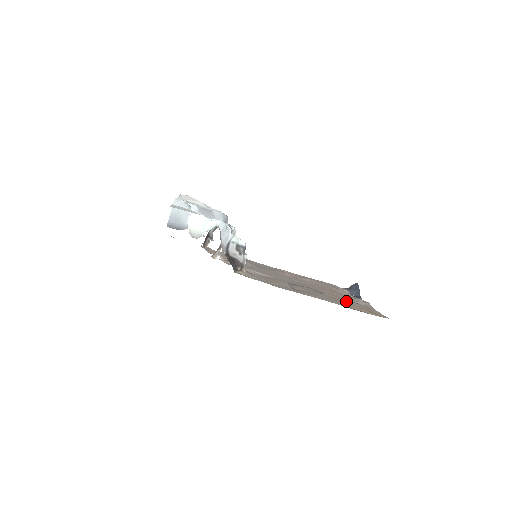
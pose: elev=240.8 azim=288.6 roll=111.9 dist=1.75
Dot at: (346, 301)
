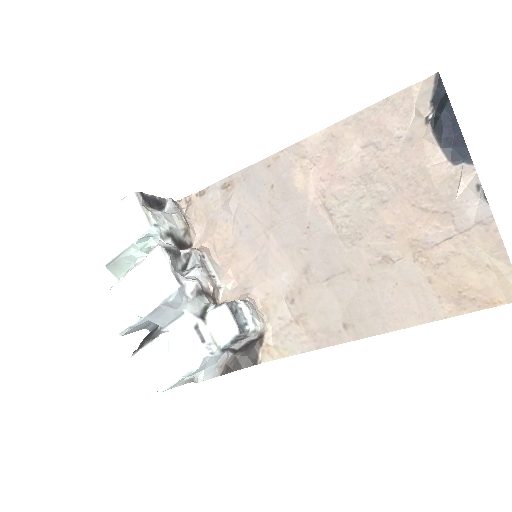
Dot at: (433, 257)
